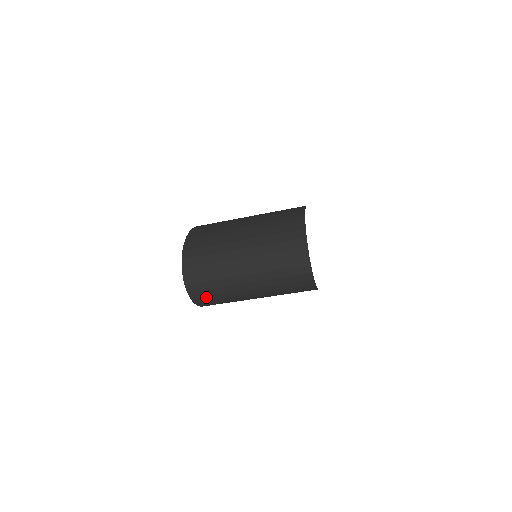
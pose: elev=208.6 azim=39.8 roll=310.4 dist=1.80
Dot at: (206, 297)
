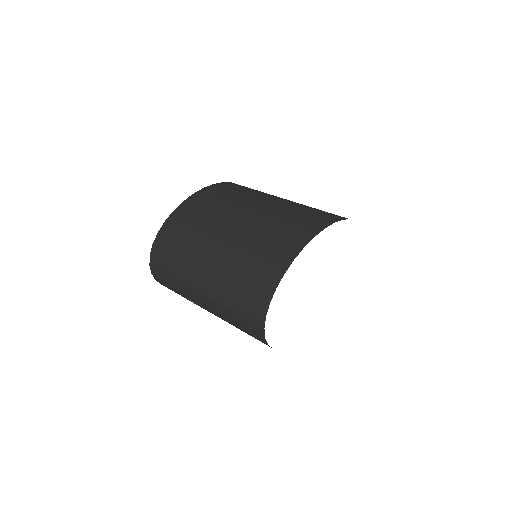
Dot at: occluded
